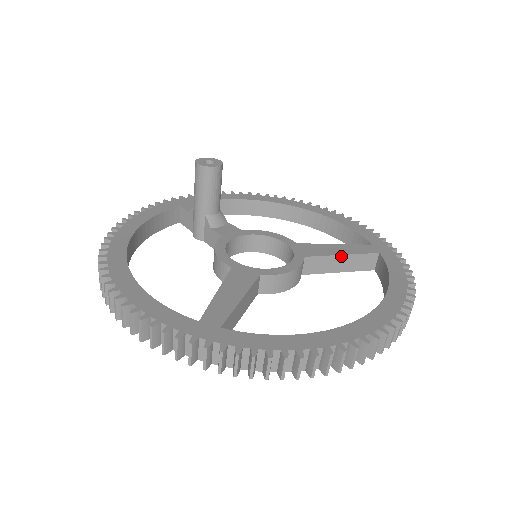
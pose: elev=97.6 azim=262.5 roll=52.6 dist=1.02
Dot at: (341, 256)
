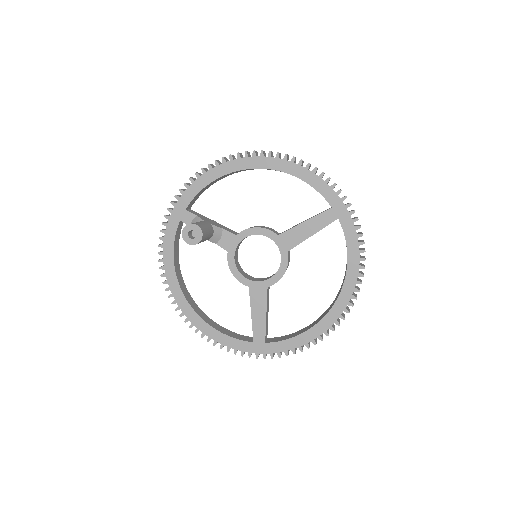
Dot at: occluded
